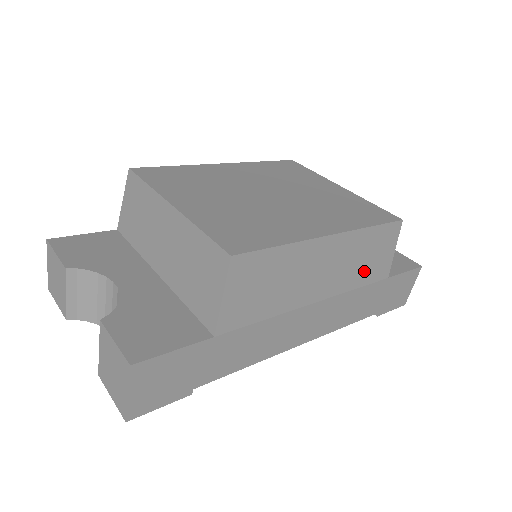
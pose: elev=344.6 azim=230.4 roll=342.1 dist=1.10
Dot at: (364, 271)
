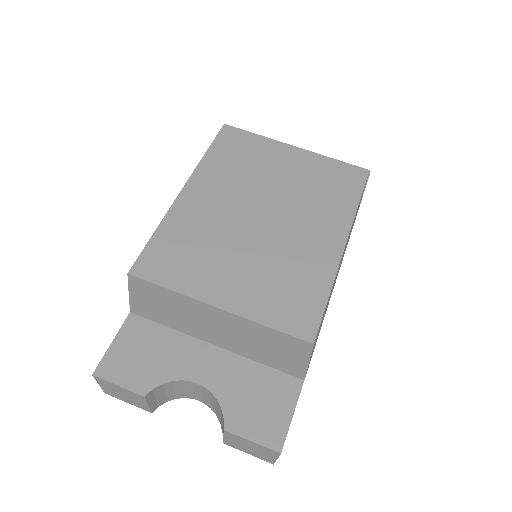
Dot at: occluded
